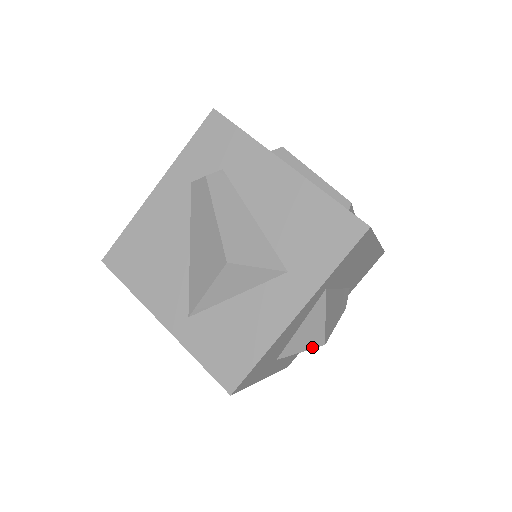
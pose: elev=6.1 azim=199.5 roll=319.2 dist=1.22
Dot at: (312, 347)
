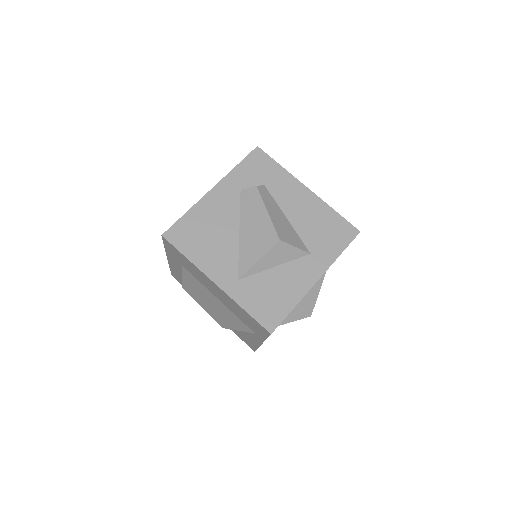
Dot at: (303, 317)
